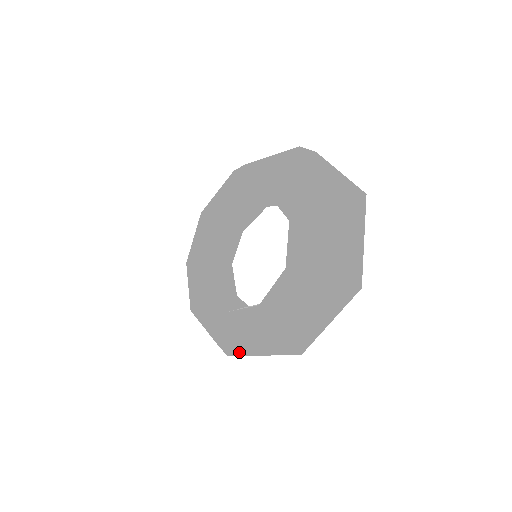
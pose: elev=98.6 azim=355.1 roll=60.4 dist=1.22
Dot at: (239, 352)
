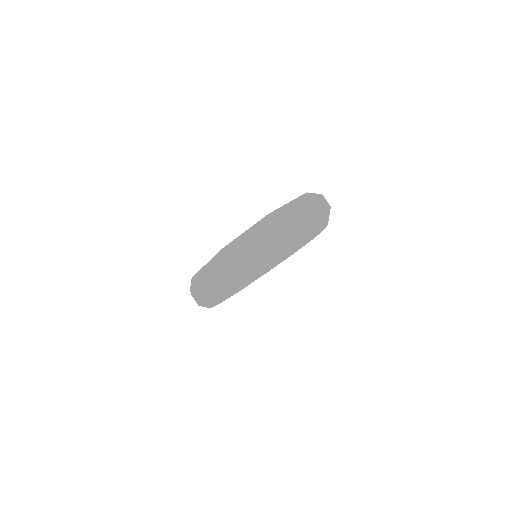
Dot at: (199, 280)
